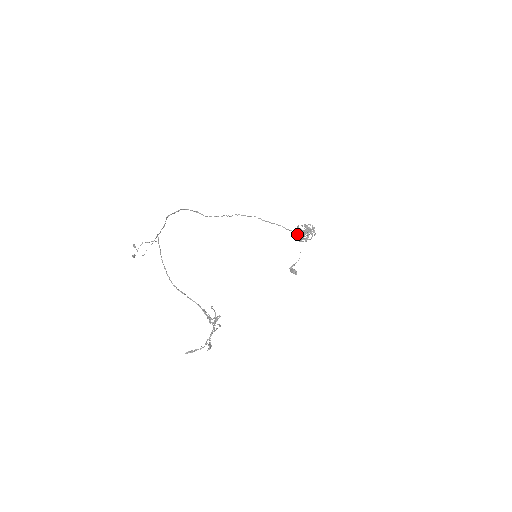
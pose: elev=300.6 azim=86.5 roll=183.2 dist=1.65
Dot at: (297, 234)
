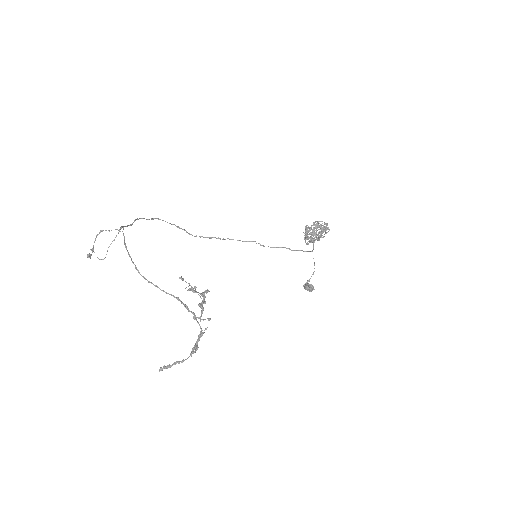
Dot at: (306, 234)
